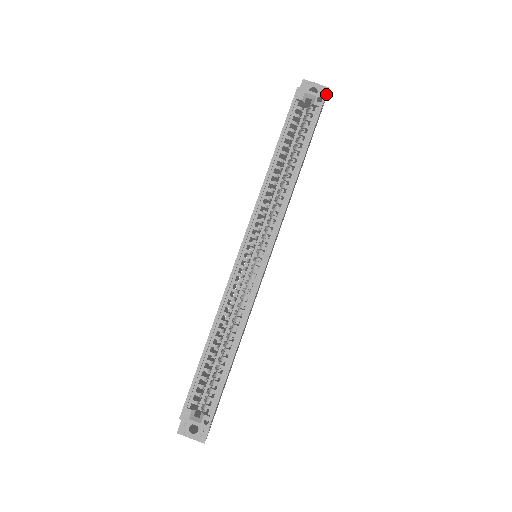
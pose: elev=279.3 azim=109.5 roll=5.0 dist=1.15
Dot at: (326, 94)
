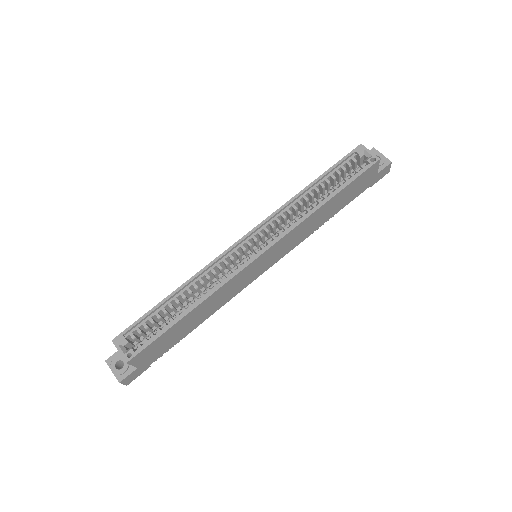
Dot at: (386, 165)
